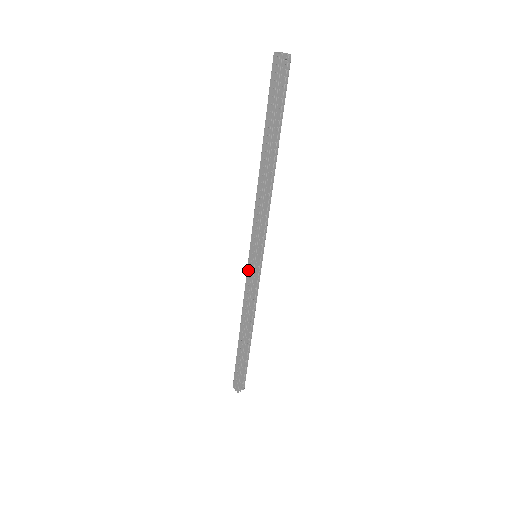
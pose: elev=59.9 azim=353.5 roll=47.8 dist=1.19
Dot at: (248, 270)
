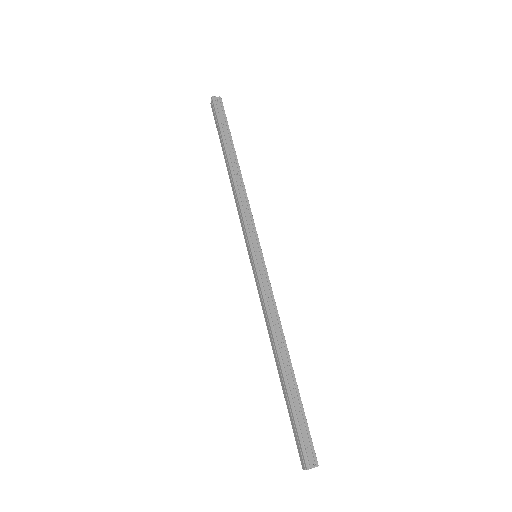
Dot at: (254, 275)
